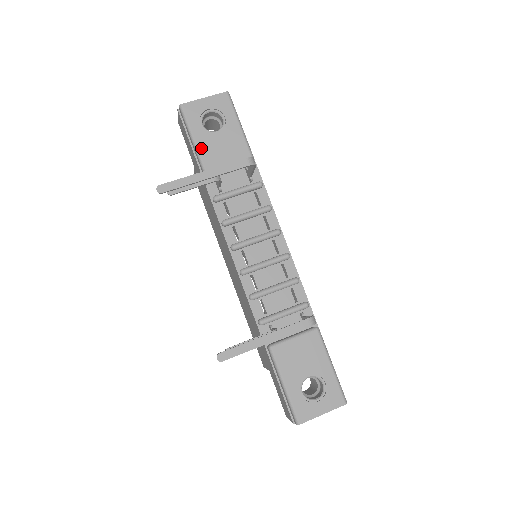
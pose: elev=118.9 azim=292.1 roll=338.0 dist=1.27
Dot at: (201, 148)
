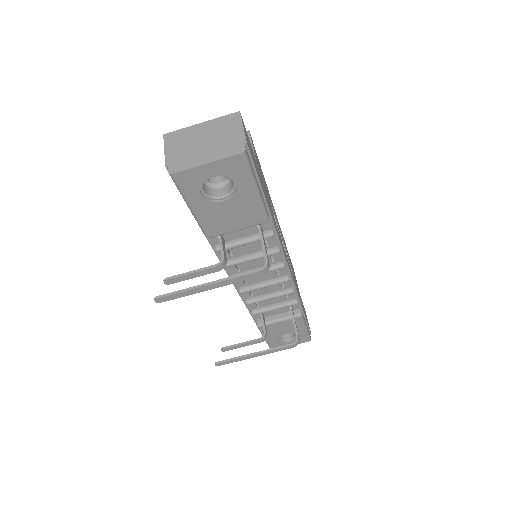
Dot at: (201, 217)
